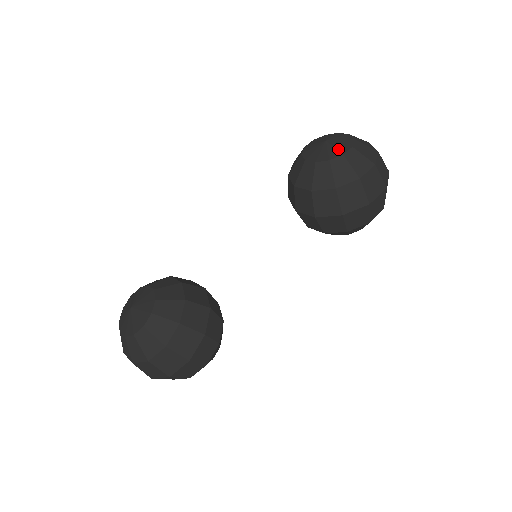
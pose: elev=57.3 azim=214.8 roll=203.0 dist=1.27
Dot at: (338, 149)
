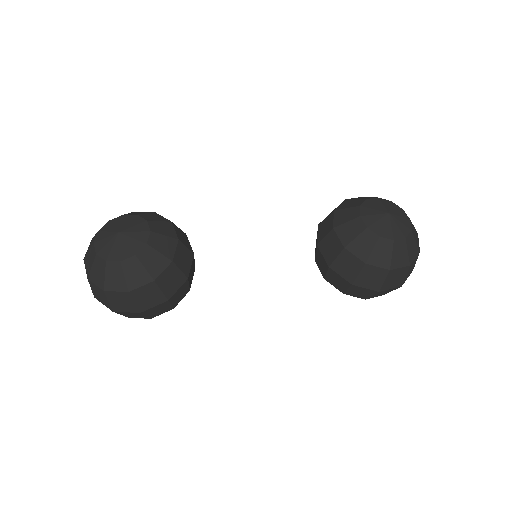
Dot at: (393, 231)
